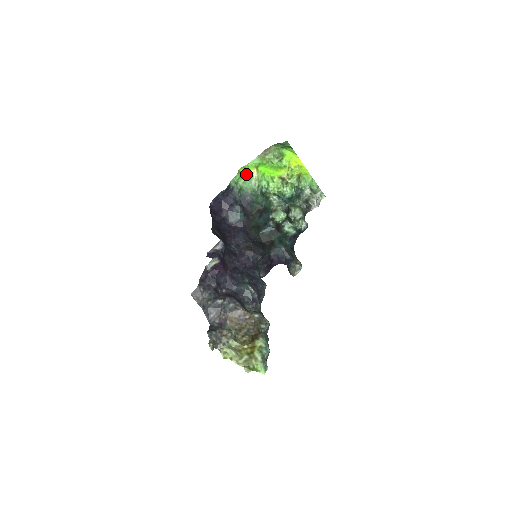
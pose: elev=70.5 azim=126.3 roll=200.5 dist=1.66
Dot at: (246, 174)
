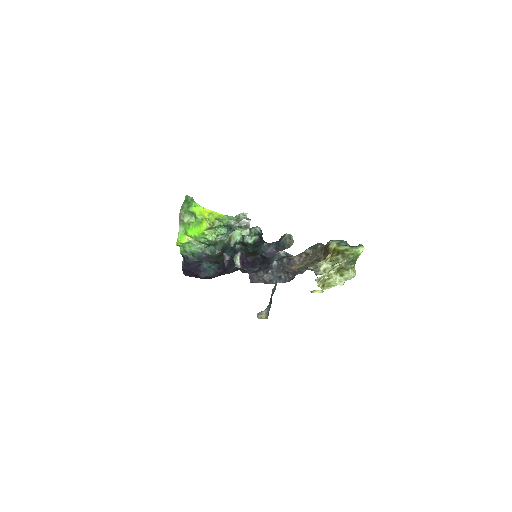
Dot at: (184, 244)
